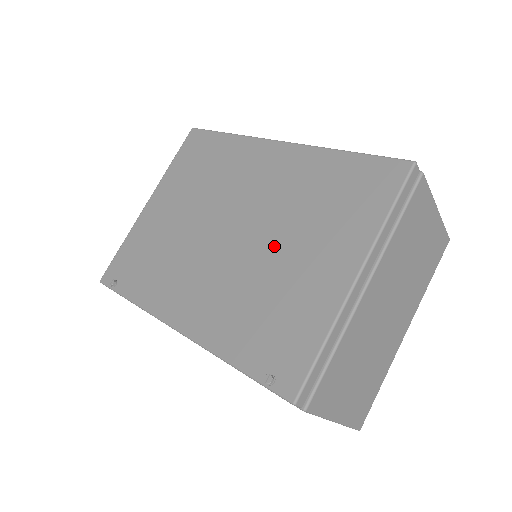
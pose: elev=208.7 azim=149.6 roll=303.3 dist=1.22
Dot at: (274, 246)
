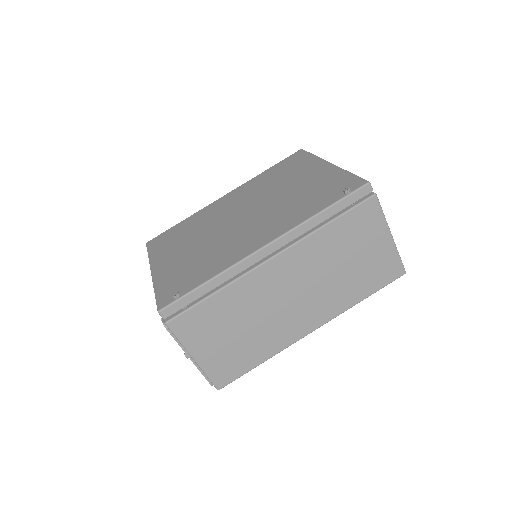
Dot at: (277, 195)
